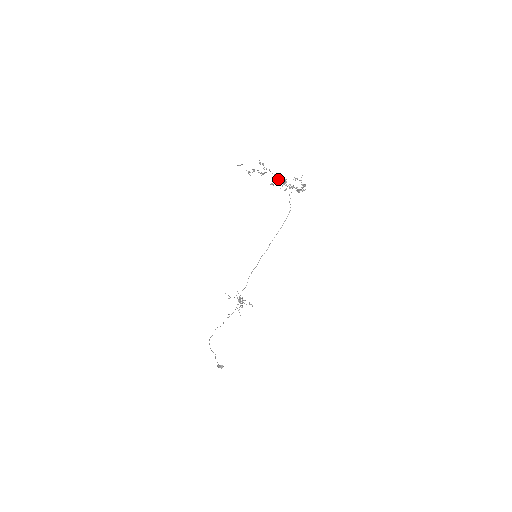
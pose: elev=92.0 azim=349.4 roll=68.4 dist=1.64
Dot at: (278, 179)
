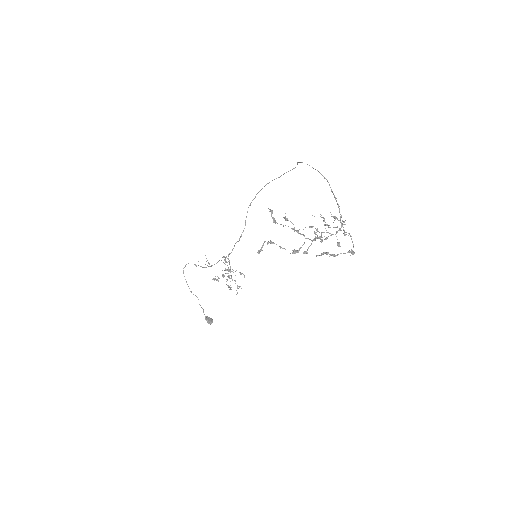
Dot at: (313, 240)
